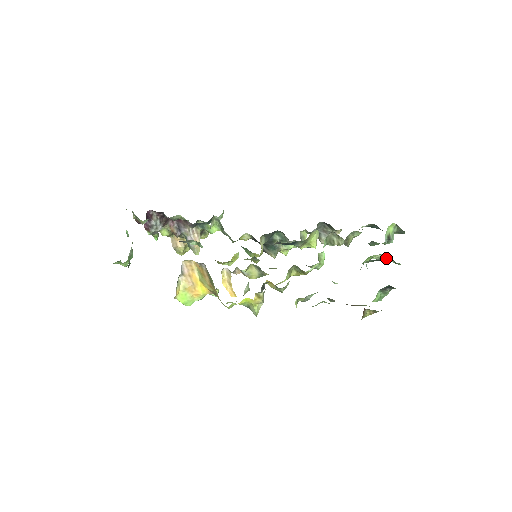
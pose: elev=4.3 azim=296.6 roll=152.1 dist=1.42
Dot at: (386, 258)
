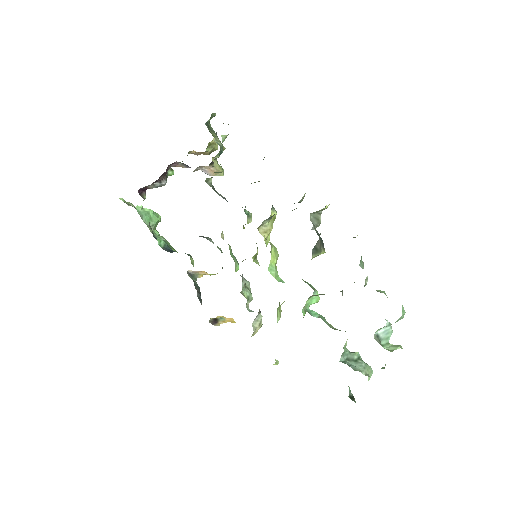
Dot at: occluded
